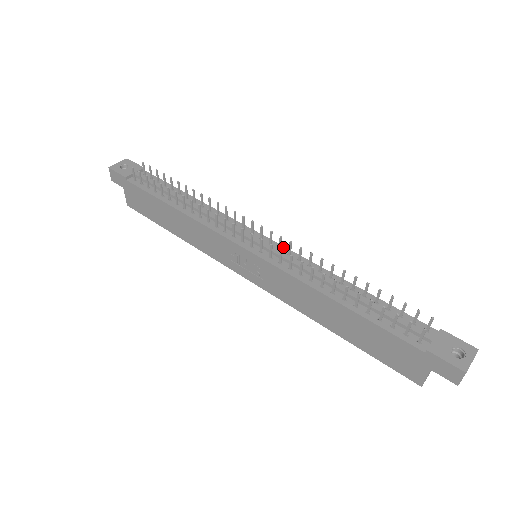
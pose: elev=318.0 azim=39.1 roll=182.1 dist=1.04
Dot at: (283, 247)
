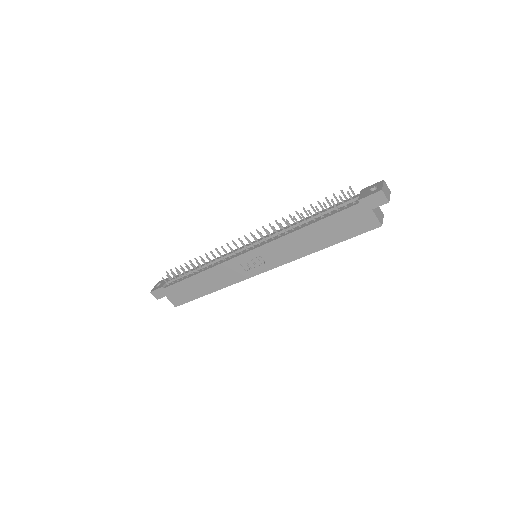
Dot at: occluded
